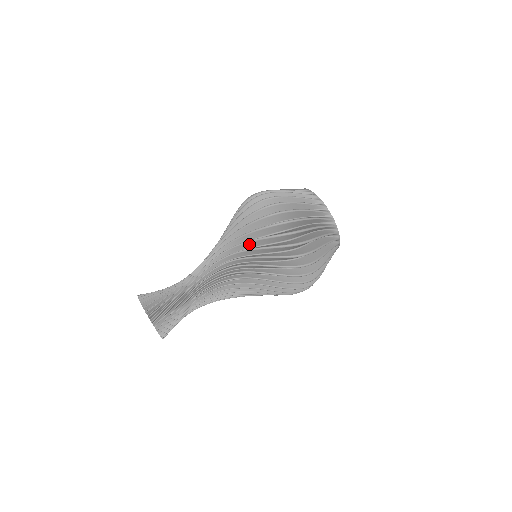
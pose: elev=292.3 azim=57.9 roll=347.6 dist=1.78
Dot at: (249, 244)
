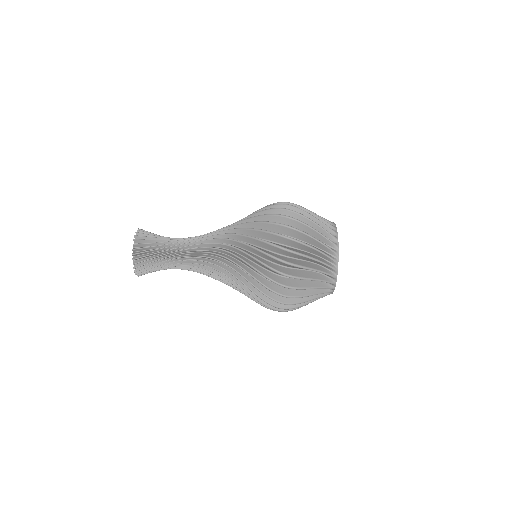
Dot at: (249, 225)
